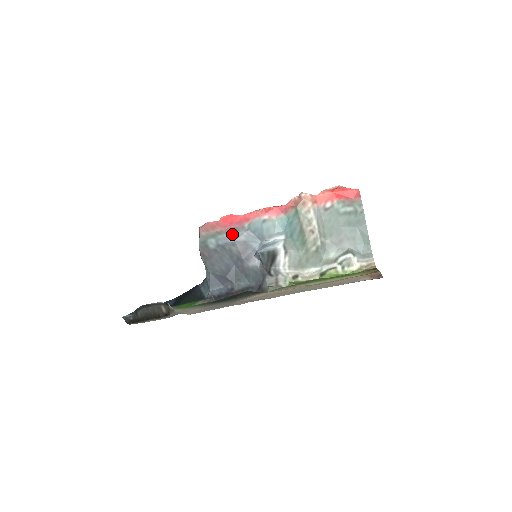
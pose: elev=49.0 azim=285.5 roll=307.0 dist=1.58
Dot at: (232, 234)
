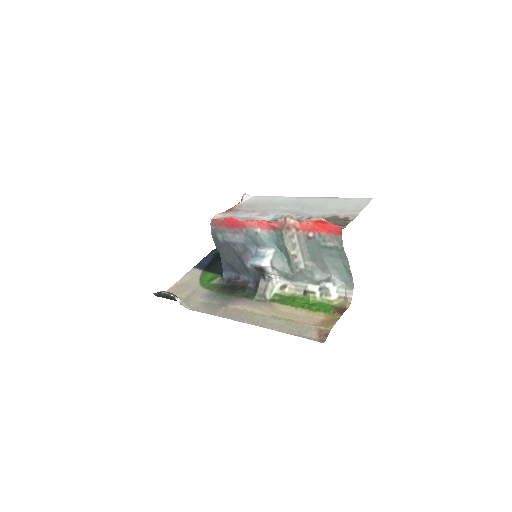
Dot at: (234, 235)
